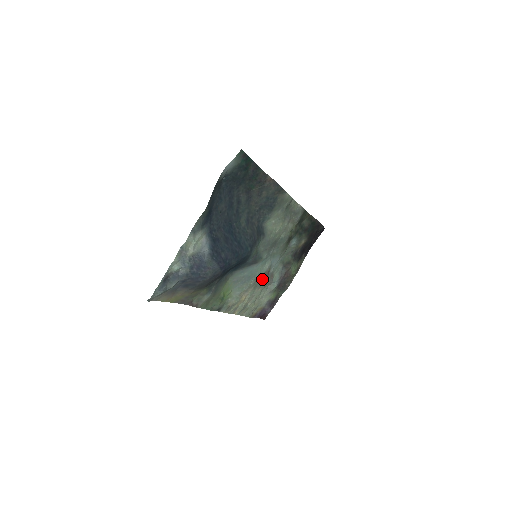
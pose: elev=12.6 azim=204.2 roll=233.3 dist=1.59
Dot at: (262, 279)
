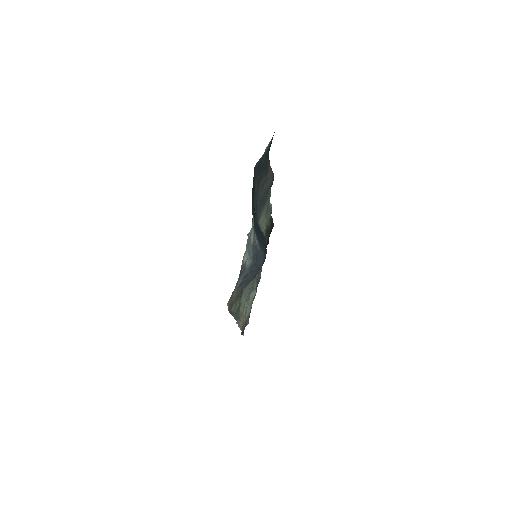
Dot at: occluded
